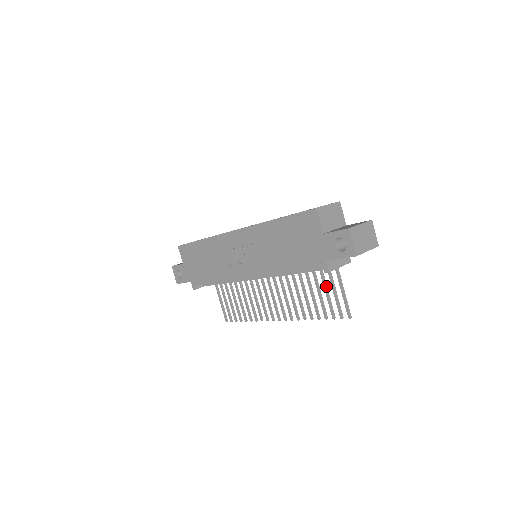
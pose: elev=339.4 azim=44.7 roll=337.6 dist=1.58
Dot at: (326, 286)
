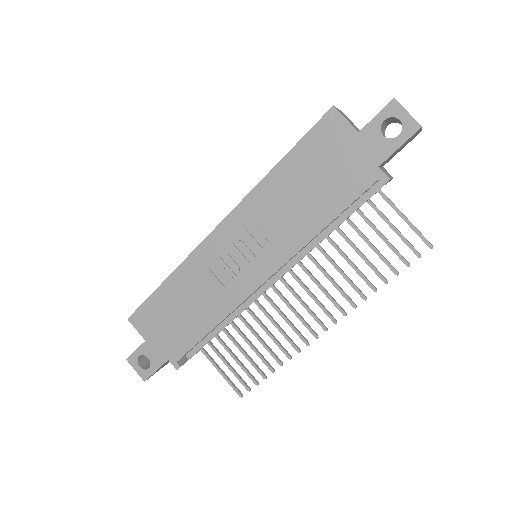
Dot at: (376, 228)
